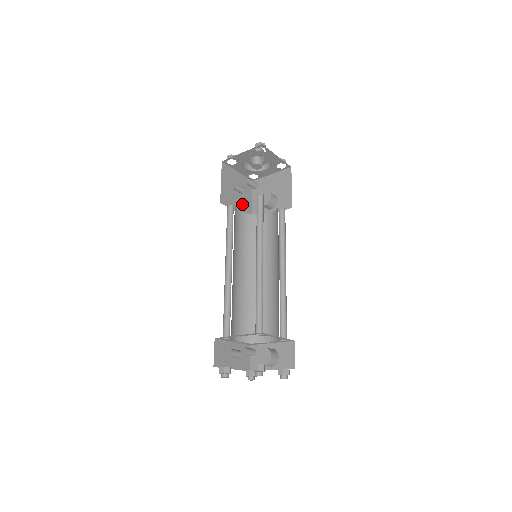
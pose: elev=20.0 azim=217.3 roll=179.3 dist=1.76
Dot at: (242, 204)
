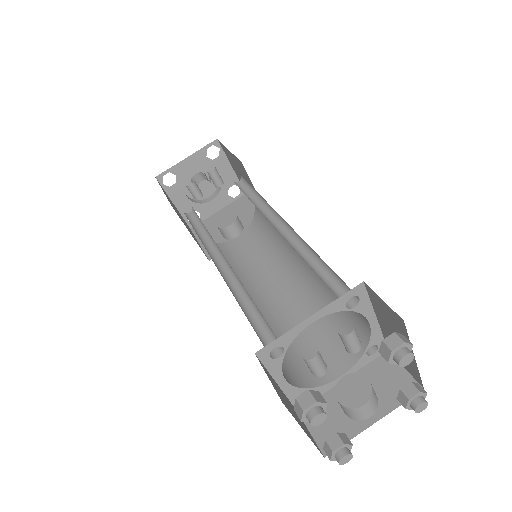
Dot at: (192, 235)
